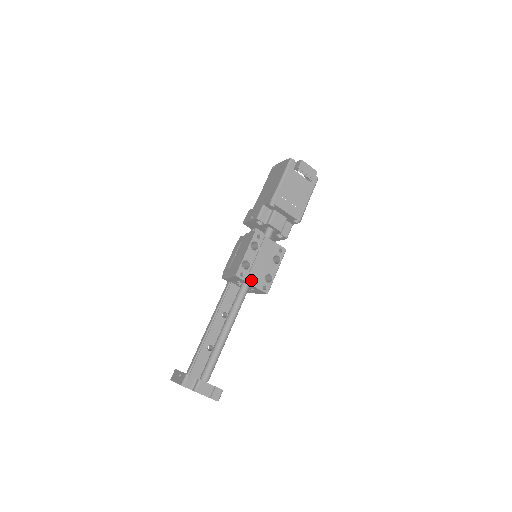
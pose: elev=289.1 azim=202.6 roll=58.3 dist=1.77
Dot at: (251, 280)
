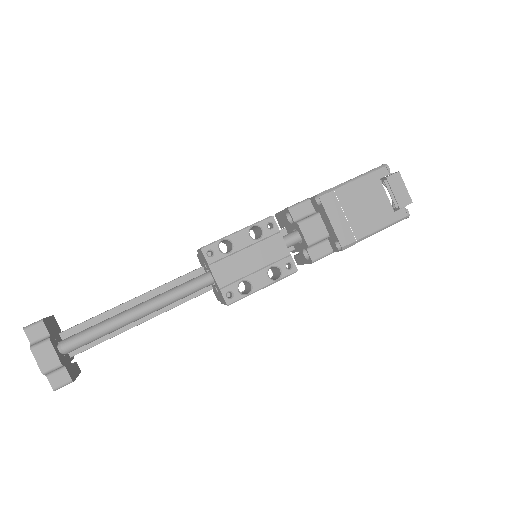
Dot at: (218, 270)
